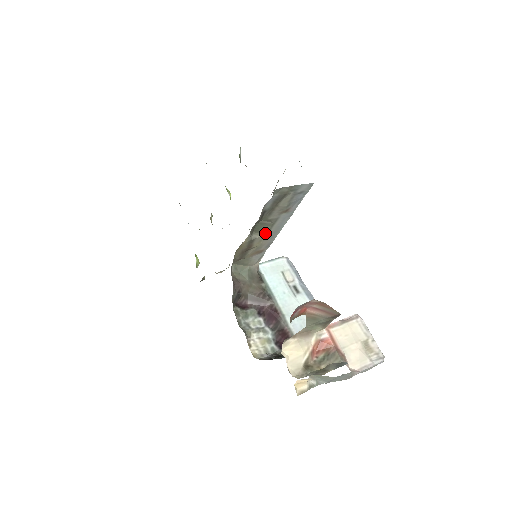
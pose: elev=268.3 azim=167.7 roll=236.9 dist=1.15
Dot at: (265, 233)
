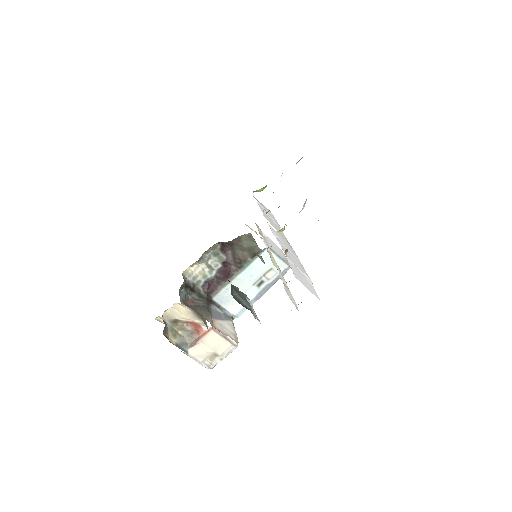
Dot at: occluded
